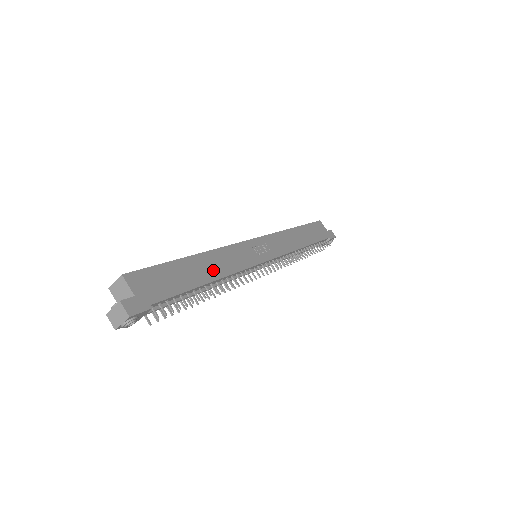
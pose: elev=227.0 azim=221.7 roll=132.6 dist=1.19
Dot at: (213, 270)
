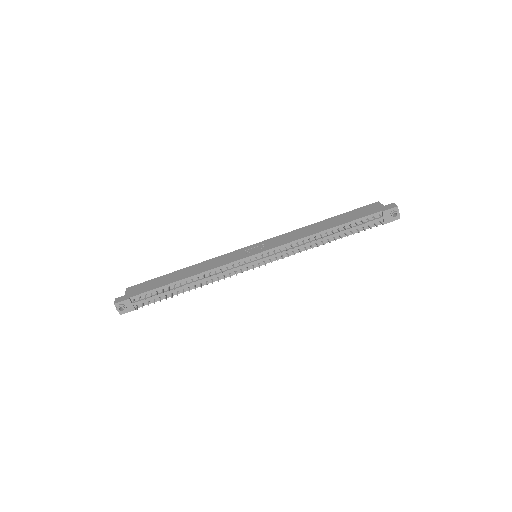
Dot at: (190, 273)
